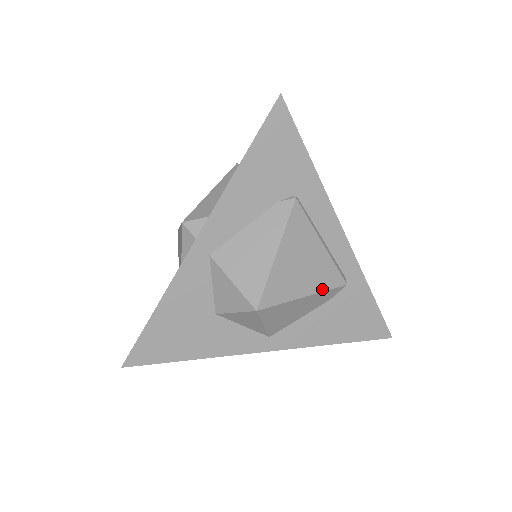
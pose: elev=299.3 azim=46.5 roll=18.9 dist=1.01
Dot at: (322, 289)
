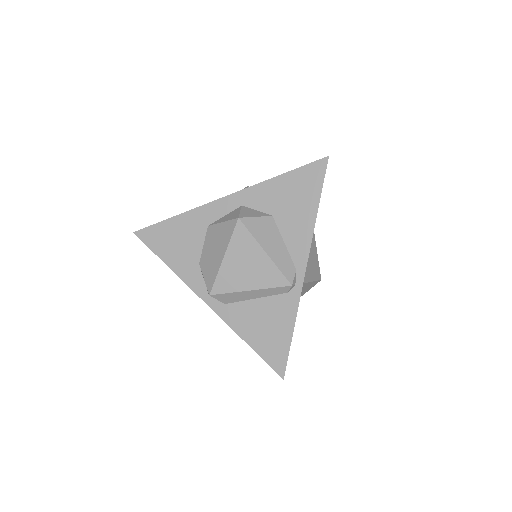
Dot at: occluded
